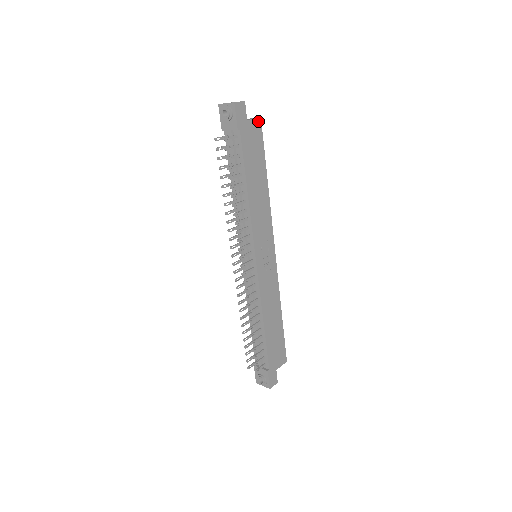
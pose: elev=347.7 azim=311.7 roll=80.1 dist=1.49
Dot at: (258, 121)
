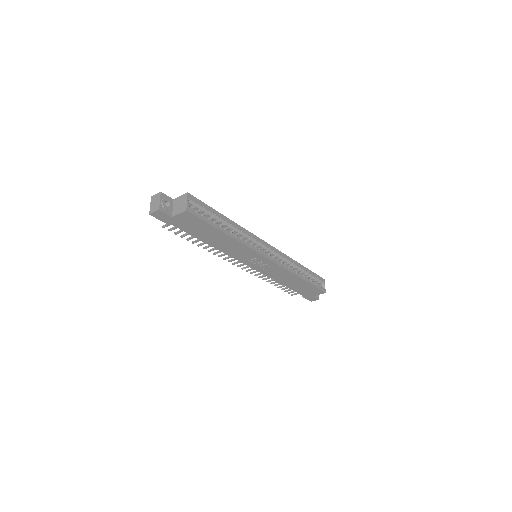
Dot at: (185, 213)
